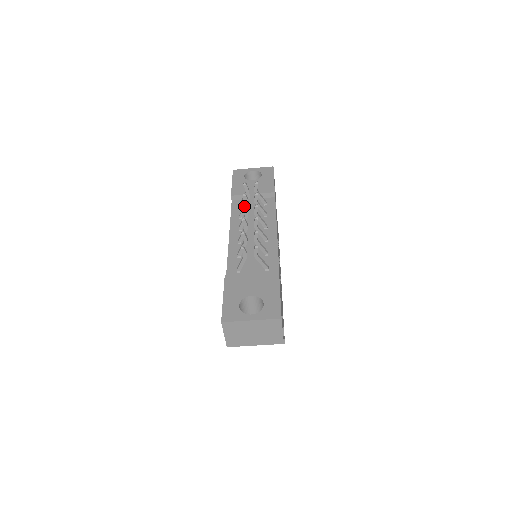
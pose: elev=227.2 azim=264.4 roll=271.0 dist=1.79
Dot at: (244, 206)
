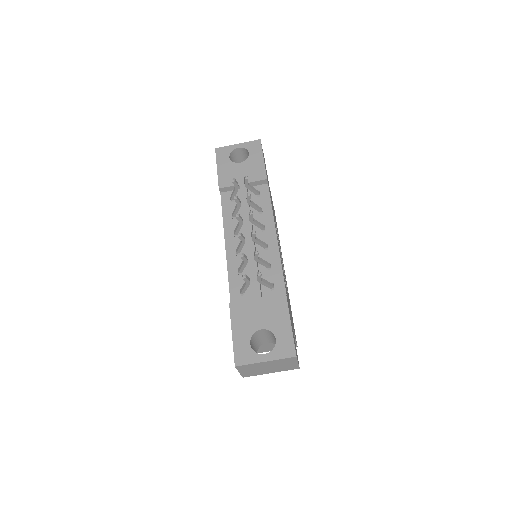
Dot at: (237, 215)
